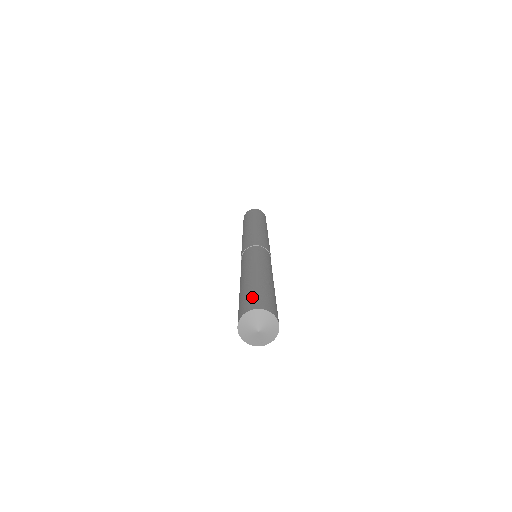
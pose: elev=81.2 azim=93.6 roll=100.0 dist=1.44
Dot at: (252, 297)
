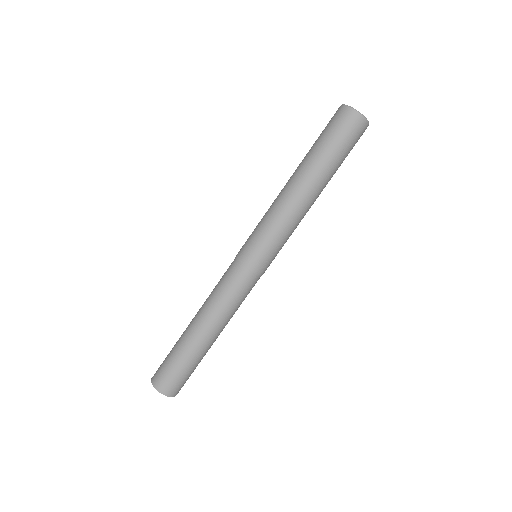
Dot at: (180, 380)
